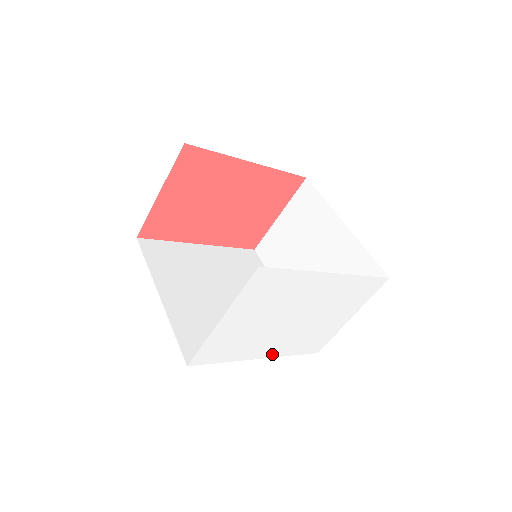
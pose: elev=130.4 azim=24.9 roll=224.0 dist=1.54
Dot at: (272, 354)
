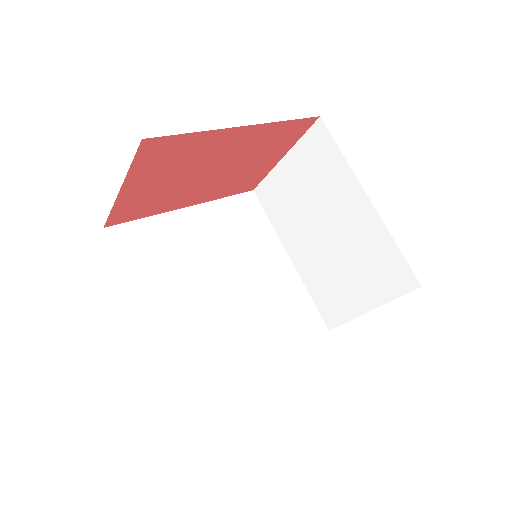
Dot at: occluded
